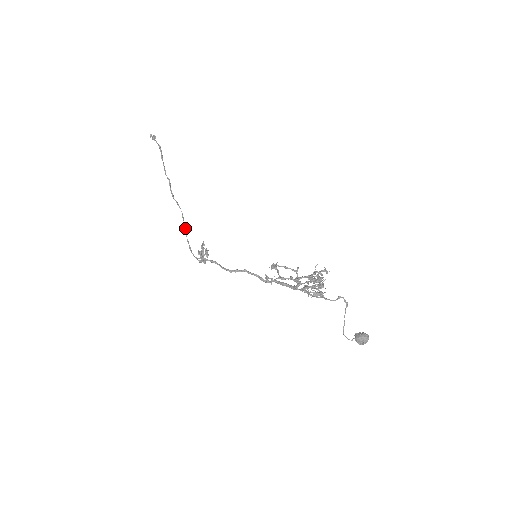
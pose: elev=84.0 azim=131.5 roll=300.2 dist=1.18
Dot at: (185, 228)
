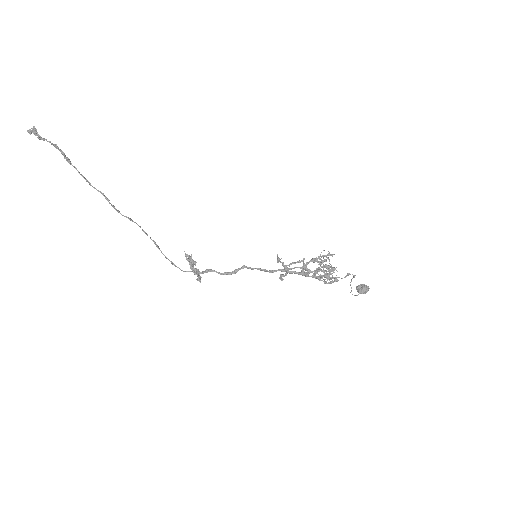
Dot at: (156, 245)
